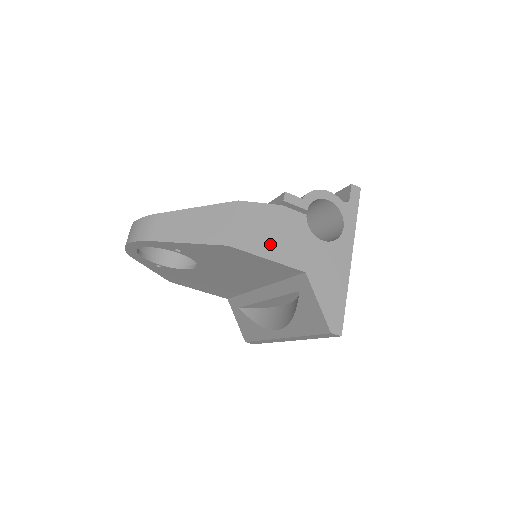
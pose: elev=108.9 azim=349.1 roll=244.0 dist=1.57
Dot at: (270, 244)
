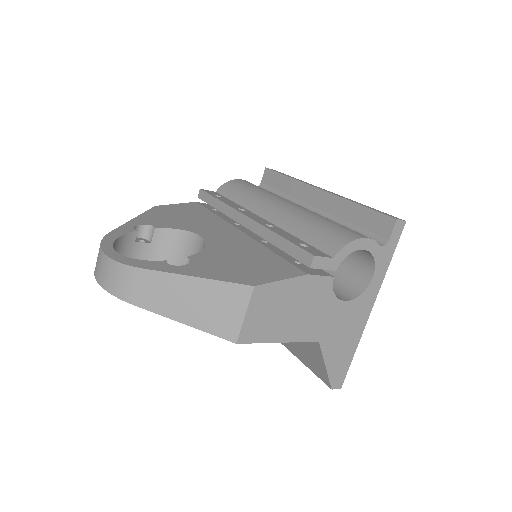
Dot at: (285, 325)
